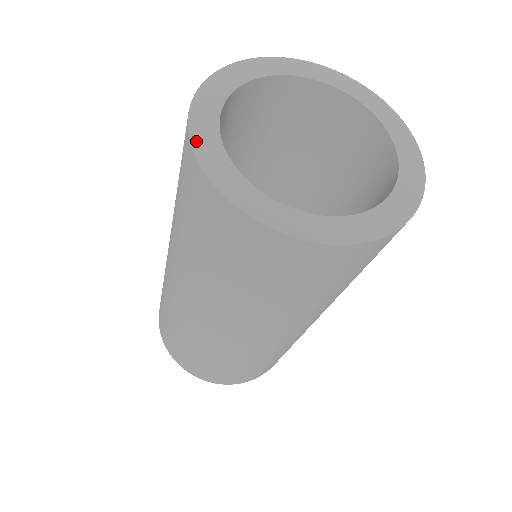
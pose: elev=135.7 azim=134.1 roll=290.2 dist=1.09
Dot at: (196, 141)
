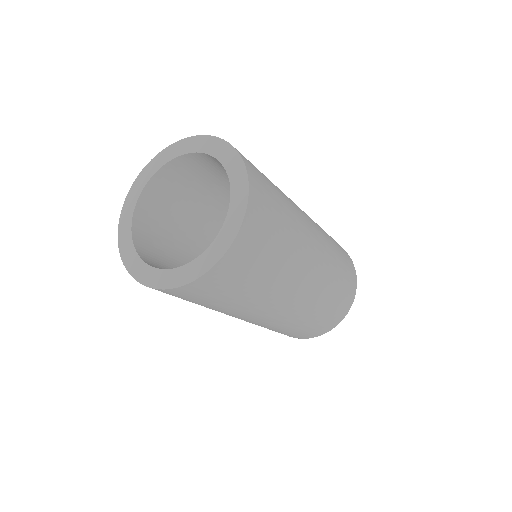
Dot at: (156, 285)
